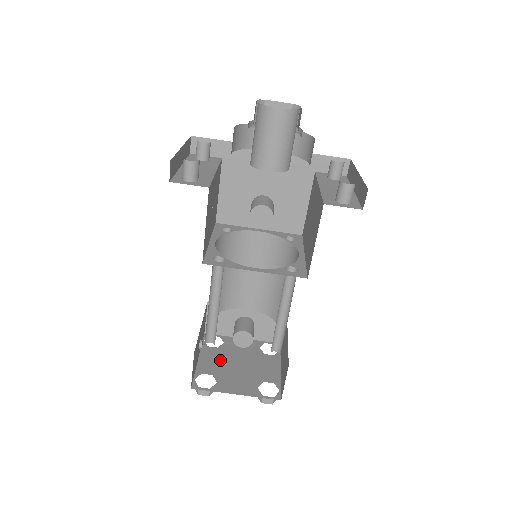
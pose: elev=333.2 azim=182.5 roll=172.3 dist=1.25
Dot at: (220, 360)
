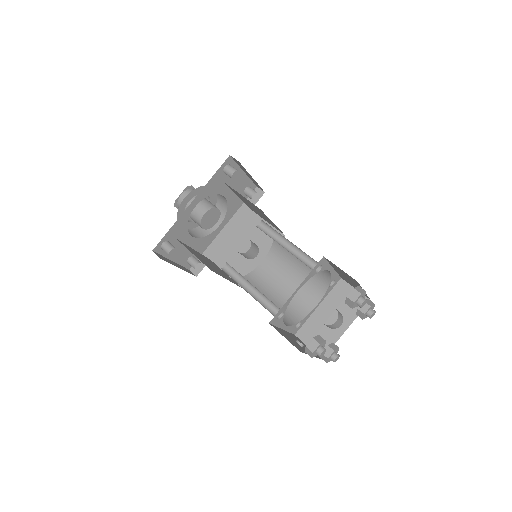
Dot at: occluded
